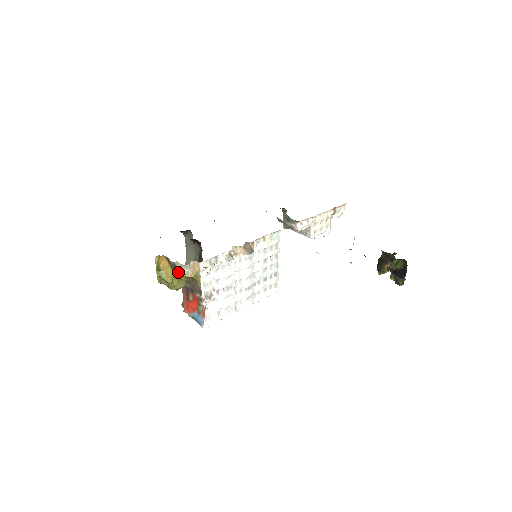
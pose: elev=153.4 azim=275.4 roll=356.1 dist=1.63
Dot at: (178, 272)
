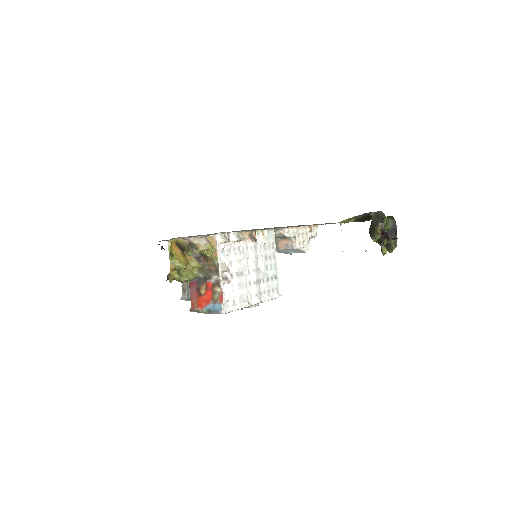
Dot at: (195, 248)
